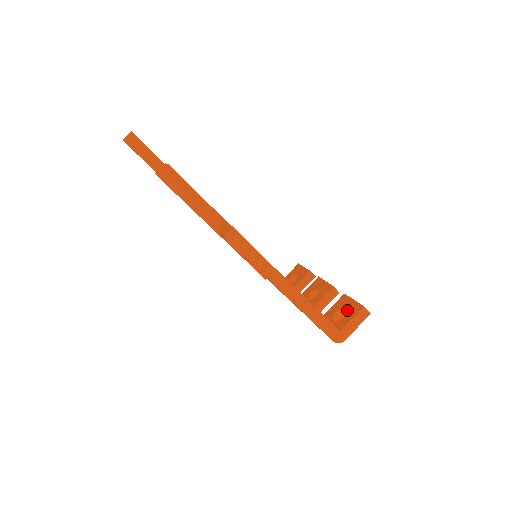
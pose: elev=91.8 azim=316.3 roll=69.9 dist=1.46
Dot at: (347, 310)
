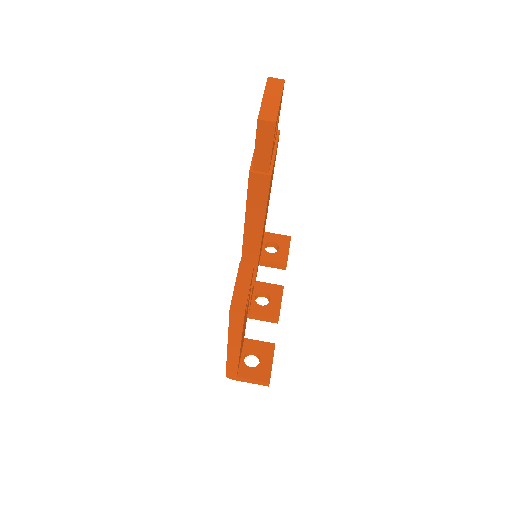
Dot at: (260, 366)
